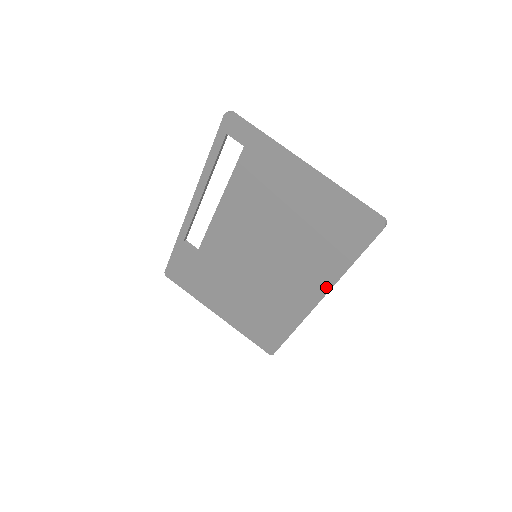
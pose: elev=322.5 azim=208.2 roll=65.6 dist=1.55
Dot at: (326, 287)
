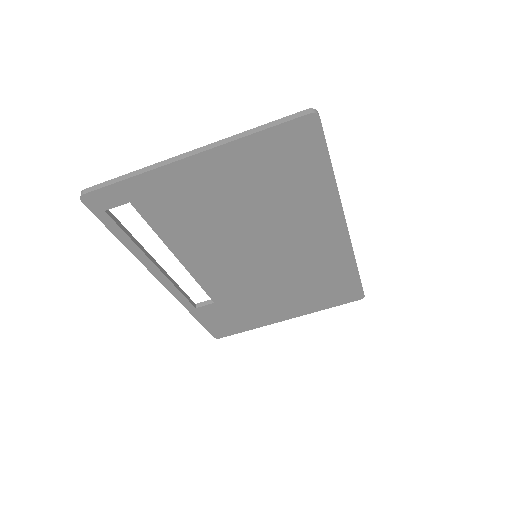
Dot at: (337, 213)
